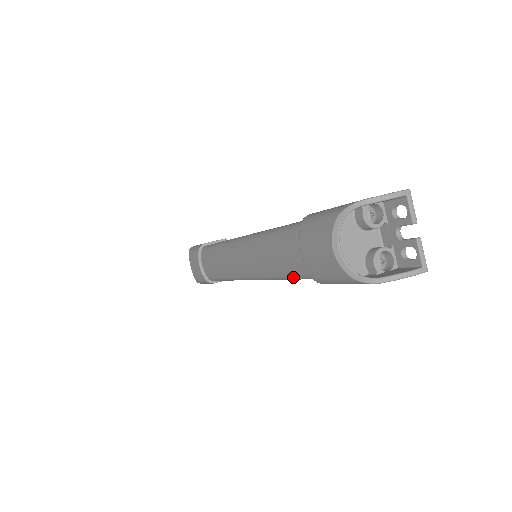
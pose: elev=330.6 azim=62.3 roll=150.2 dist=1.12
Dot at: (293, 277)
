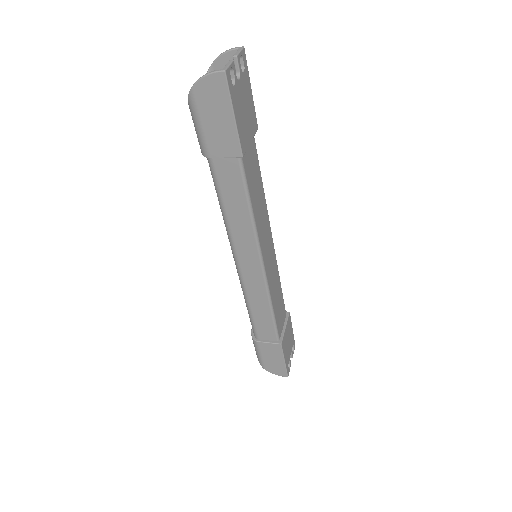
Dot at: (215, 189)
